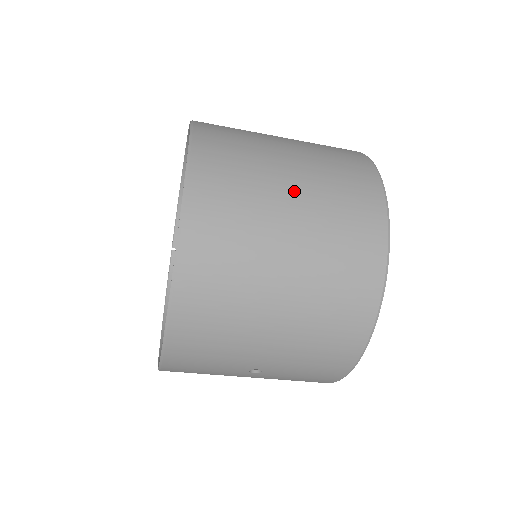
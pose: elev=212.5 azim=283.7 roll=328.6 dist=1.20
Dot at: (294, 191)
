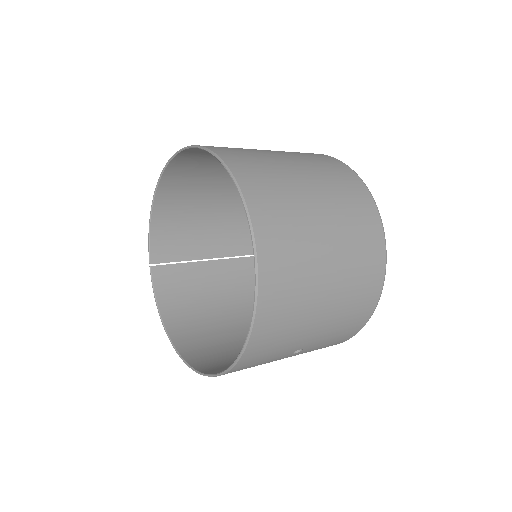
Dot at: (317, 199)
